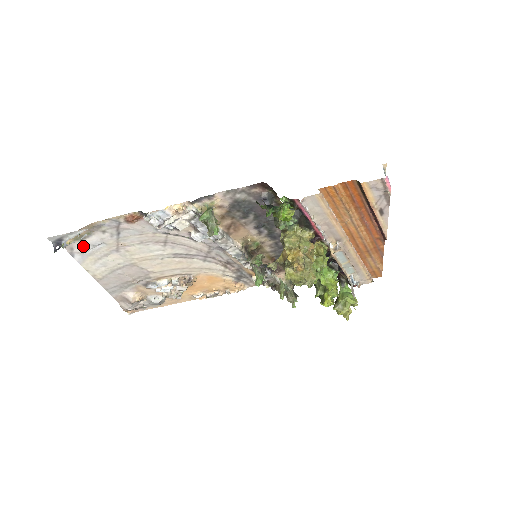
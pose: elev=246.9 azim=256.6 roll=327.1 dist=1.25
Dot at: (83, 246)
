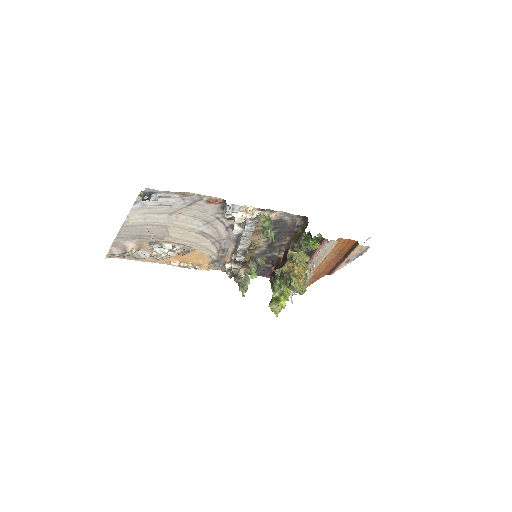
Dot at: (153, 201)
